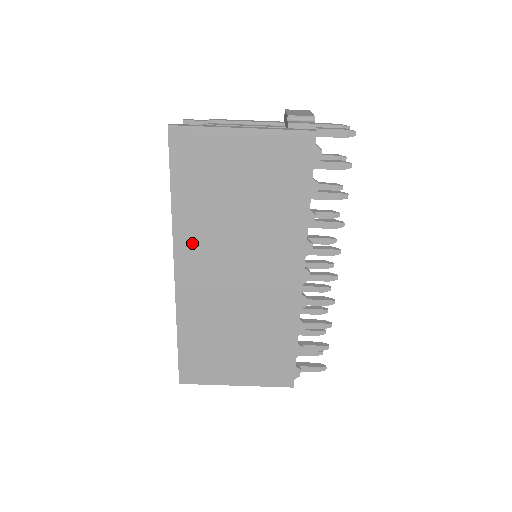
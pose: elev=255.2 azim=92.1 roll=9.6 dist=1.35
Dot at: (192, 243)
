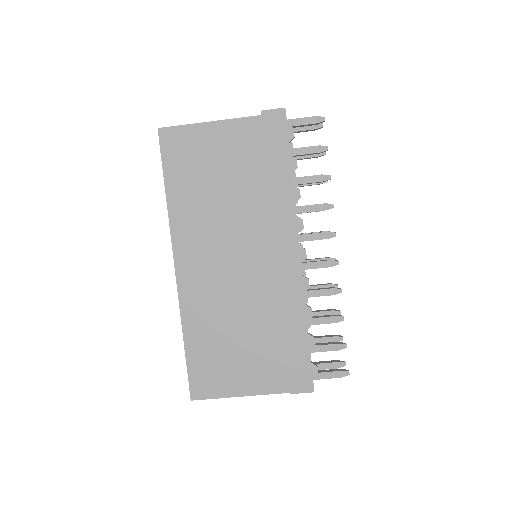
Dot at: (189, 235)
